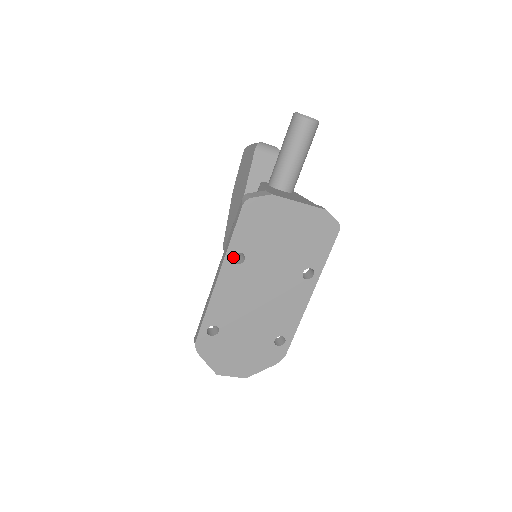
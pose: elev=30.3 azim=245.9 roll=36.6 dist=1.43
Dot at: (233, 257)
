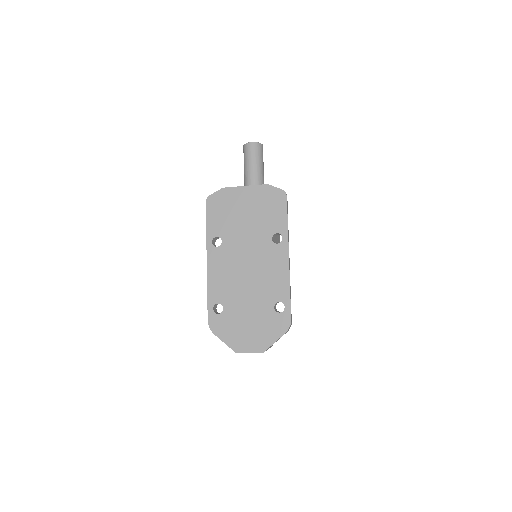
Dot at: occluded
